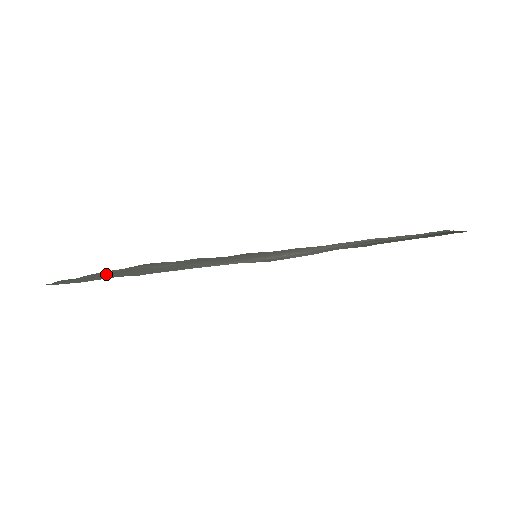
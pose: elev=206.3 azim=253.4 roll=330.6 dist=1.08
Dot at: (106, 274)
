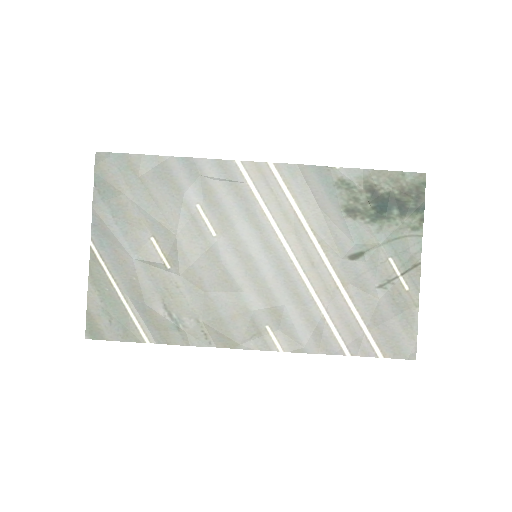
Dot at: (119, 217)
